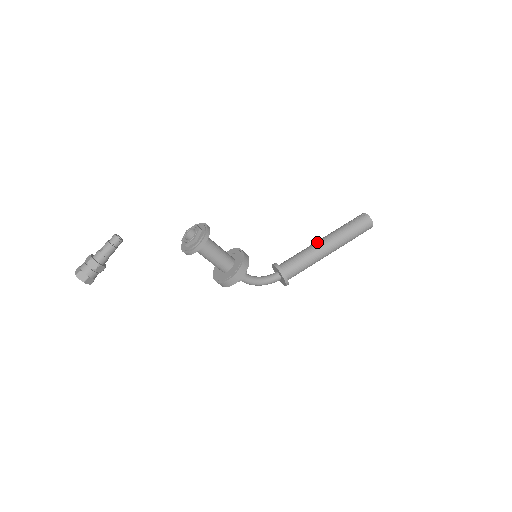
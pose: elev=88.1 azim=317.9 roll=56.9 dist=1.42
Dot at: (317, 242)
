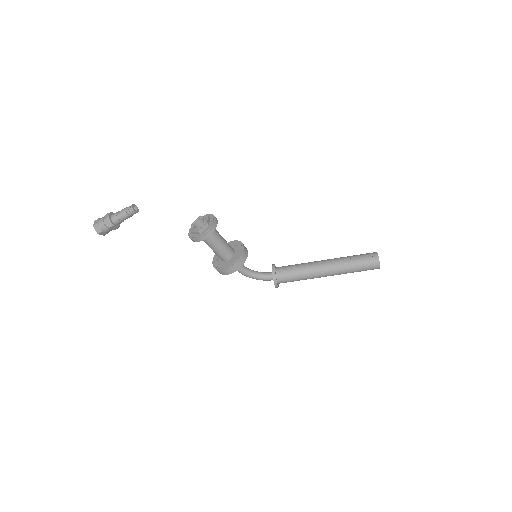
Dot at: (320, 262)
